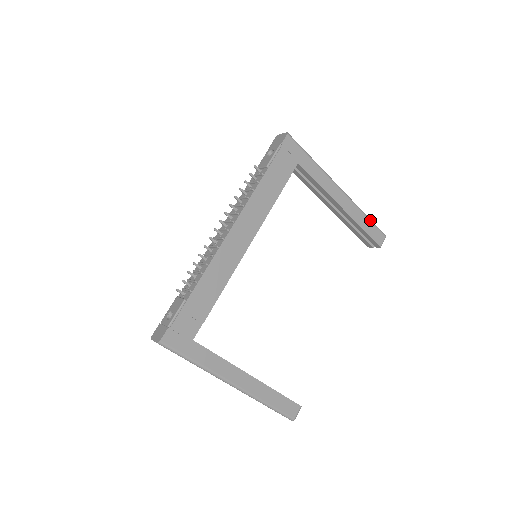
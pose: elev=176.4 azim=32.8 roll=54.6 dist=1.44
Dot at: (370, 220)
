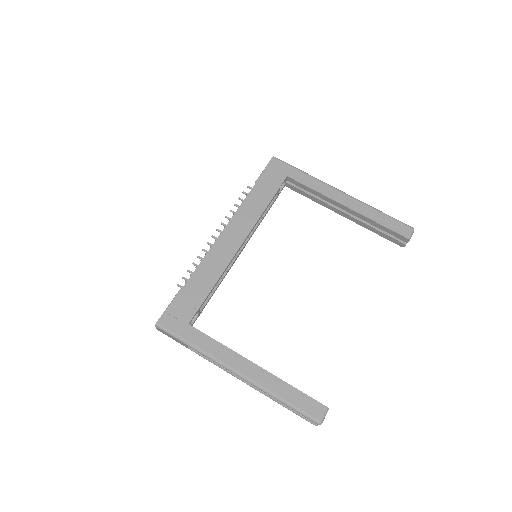
Dot at: (386, 215)
